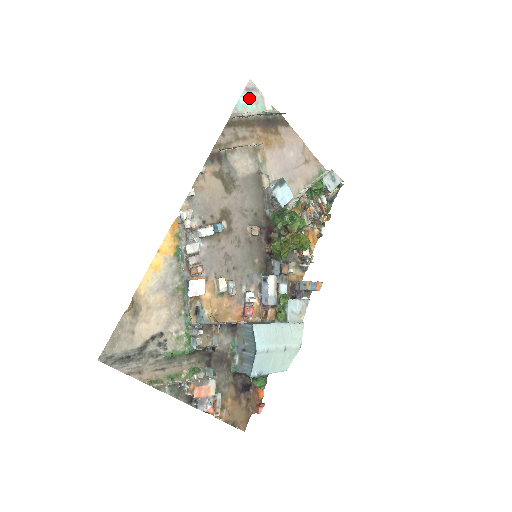
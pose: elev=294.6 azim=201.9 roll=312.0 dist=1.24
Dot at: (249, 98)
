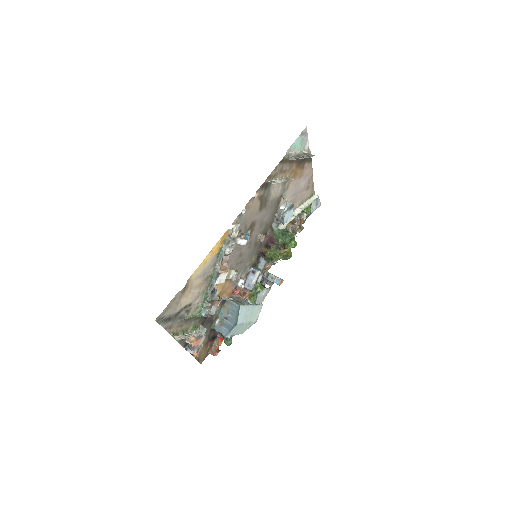
Dot at: (300, 140)
